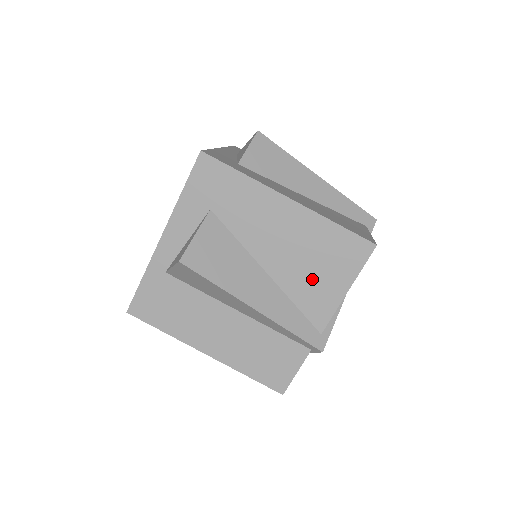
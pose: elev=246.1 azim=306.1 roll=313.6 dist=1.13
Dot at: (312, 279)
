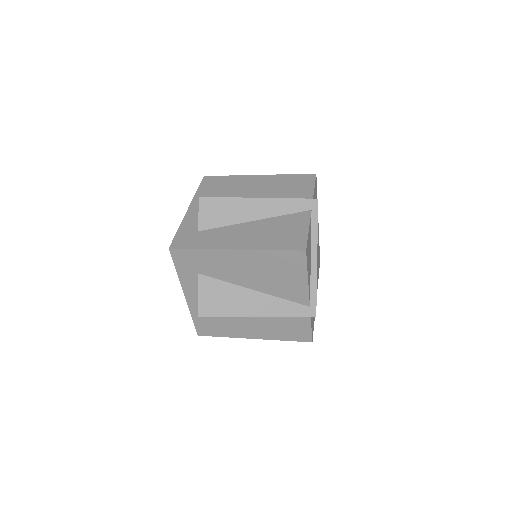
Dot at: (282, 283)
